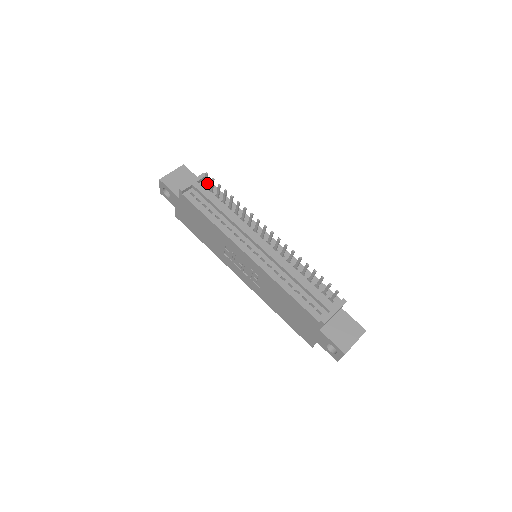
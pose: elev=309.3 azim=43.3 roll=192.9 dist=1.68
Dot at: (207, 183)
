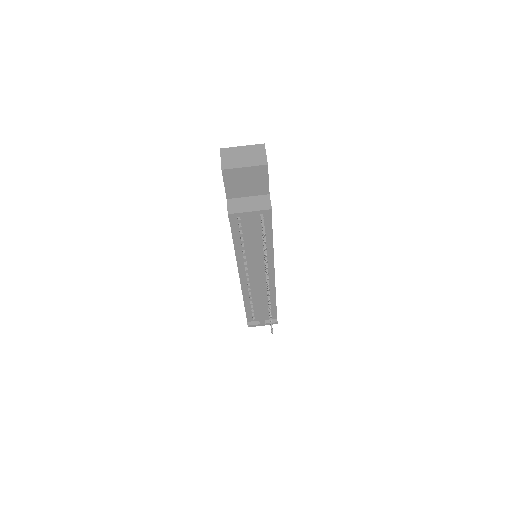
Dot at: (266, 214)
